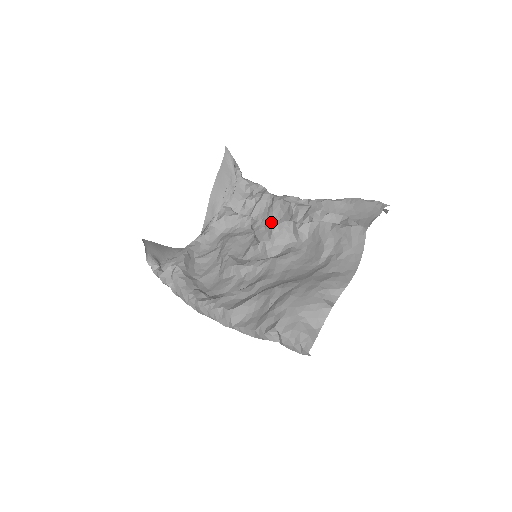
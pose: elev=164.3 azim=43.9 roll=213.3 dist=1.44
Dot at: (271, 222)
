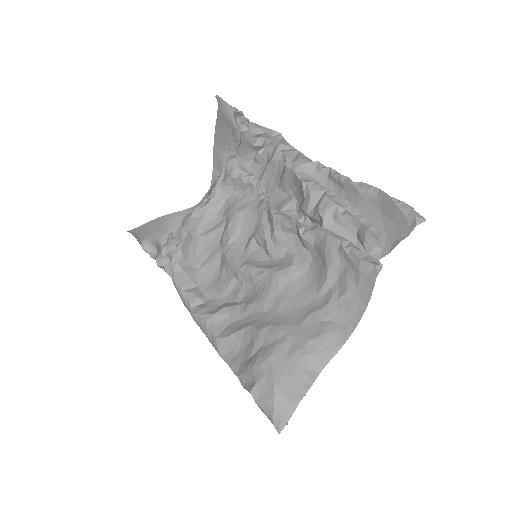
Dot at: (273, 216)
